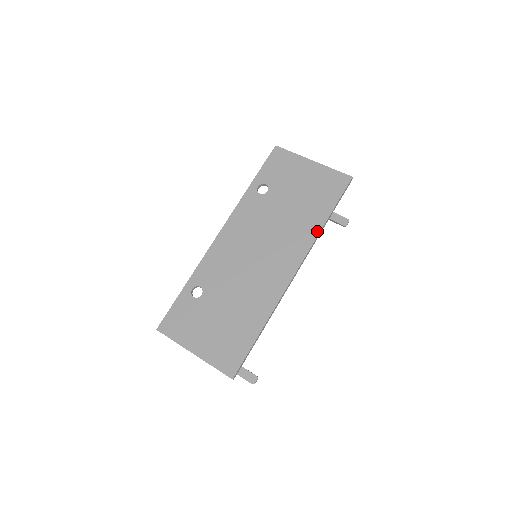
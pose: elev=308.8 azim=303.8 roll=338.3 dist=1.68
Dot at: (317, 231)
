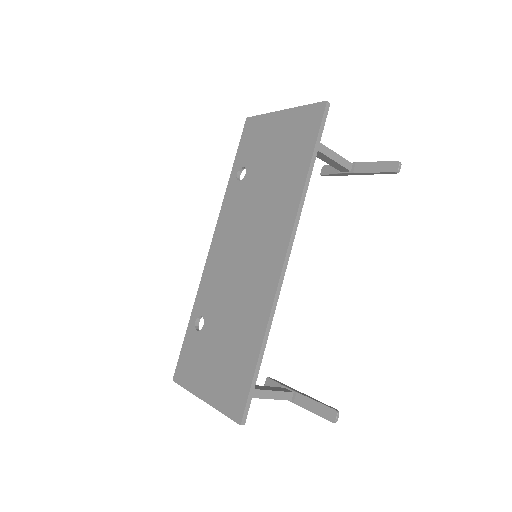
Dot at: (299, 192)
